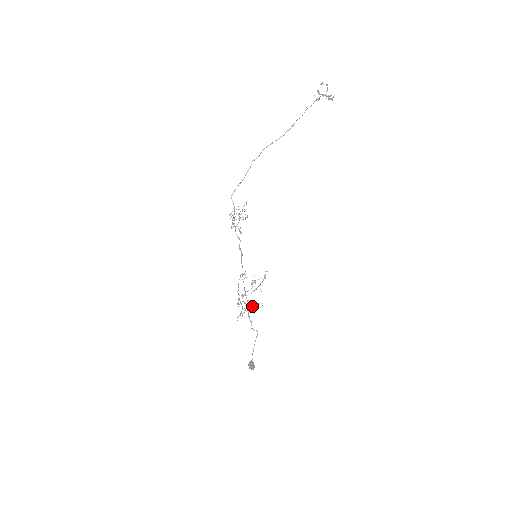
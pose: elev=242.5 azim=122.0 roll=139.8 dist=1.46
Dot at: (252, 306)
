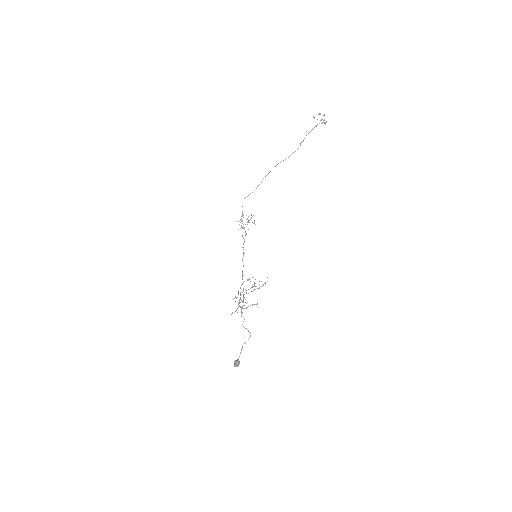
Dot at: (248, 306)
